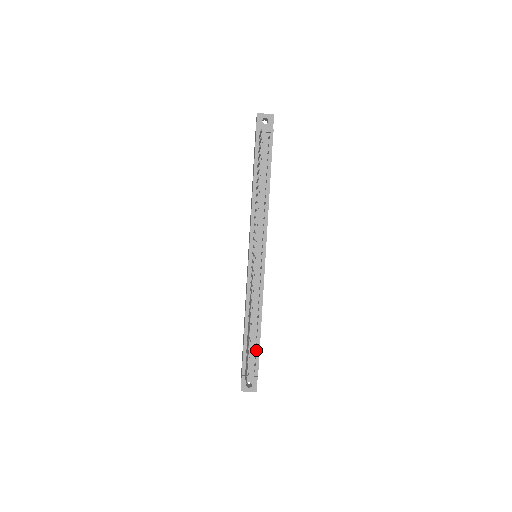
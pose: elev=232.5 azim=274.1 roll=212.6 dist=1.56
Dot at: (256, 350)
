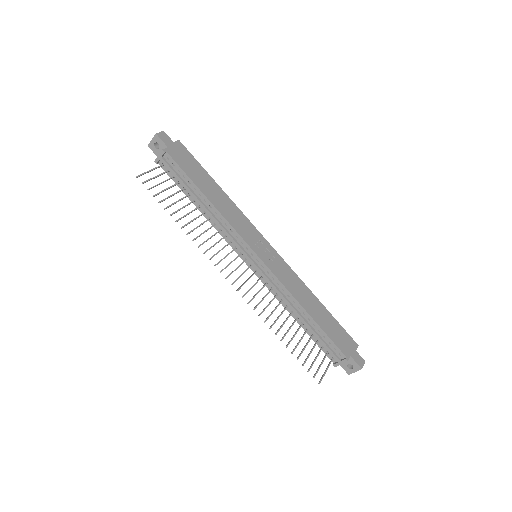
Dot at: (324, 336)
